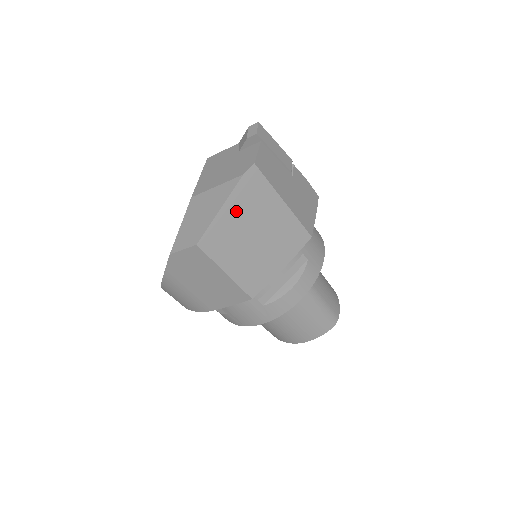
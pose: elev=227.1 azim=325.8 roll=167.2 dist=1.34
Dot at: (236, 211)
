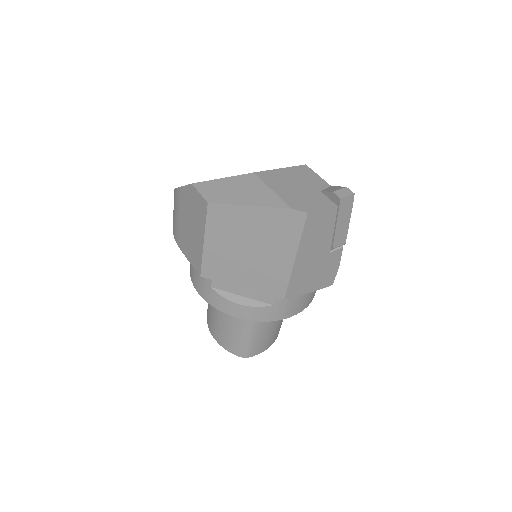
Dot at: (258, 221)
